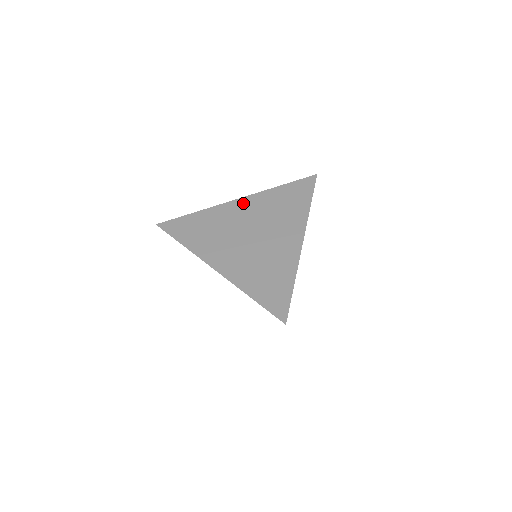
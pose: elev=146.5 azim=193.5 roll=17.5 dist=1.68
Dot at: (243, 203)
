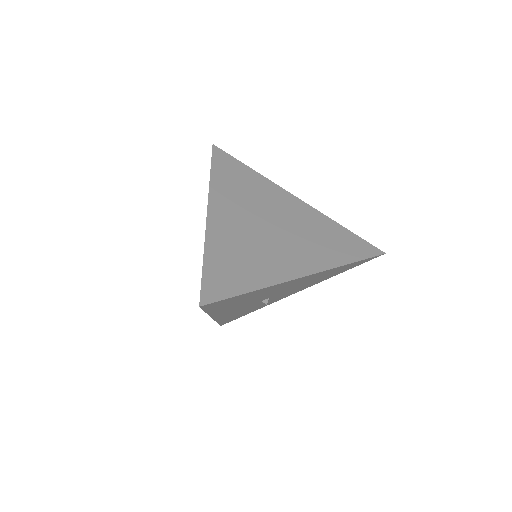
Dot at: (297, 203)
